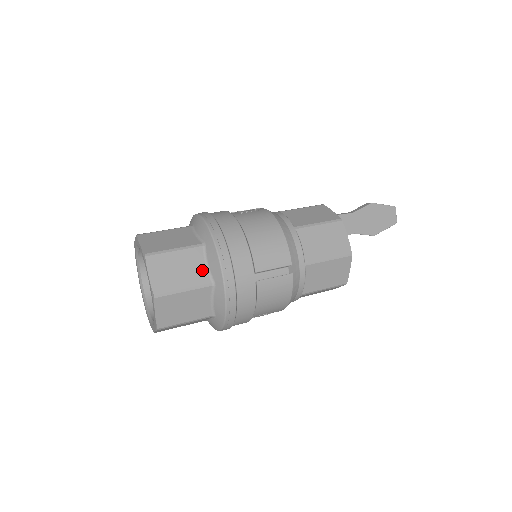
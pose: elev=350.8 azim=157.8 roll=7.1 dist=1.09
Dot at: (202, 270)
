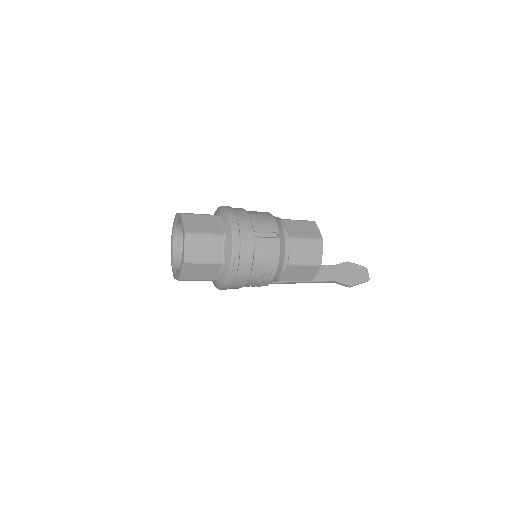
Dot at: (218, 227)
